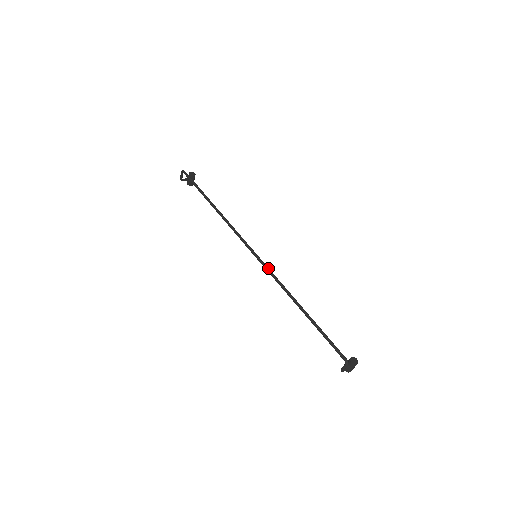
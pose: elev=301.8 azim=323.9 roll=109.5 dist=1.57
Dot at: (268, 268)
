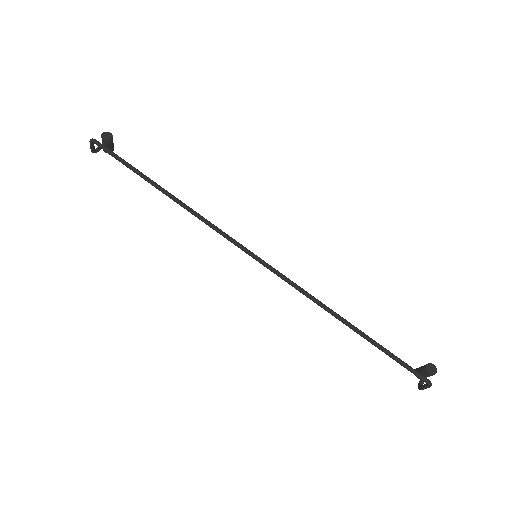
Dot at: (282, 275)
